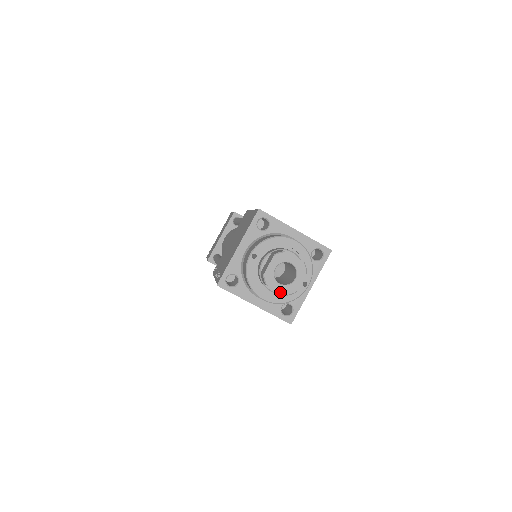
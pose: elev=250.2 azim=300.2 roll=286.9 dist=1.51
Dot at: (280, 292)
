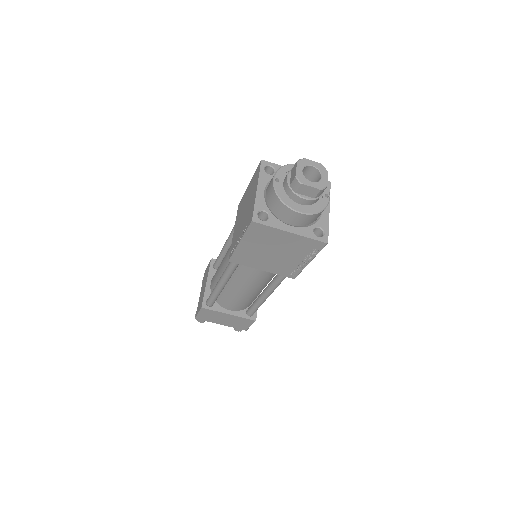
Dot at: (315, 187)
